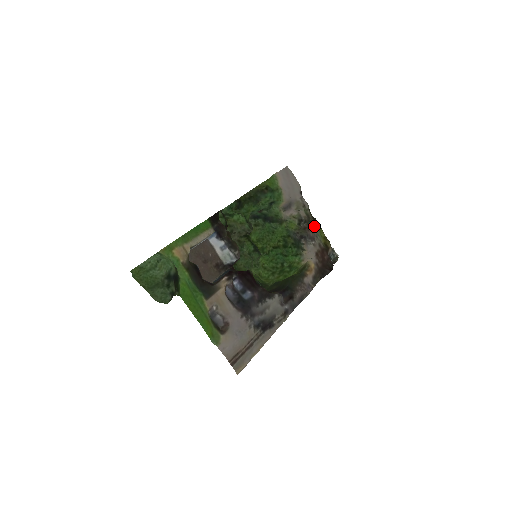
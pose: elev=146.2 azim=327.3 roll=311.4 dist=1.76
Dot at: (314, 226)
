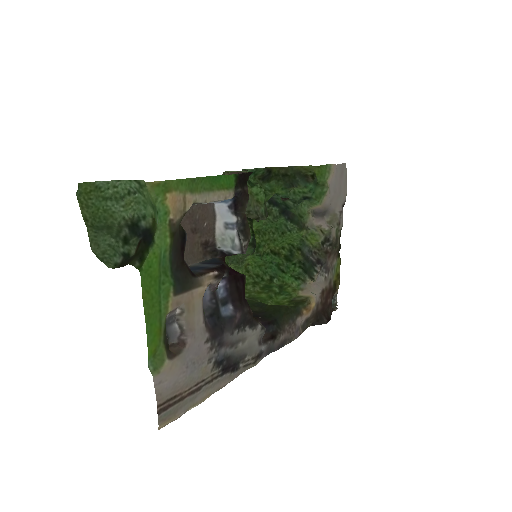
Dot at: (336, 255)
